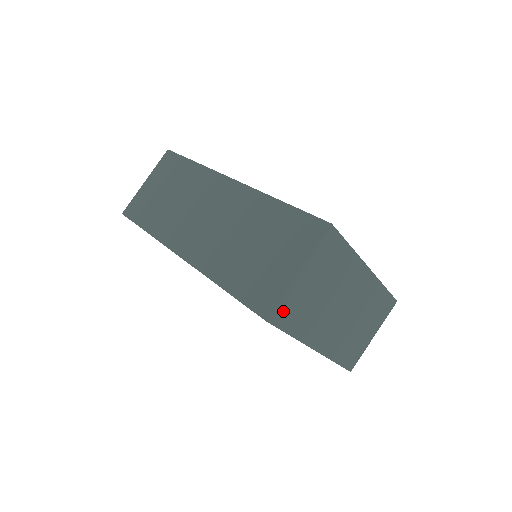
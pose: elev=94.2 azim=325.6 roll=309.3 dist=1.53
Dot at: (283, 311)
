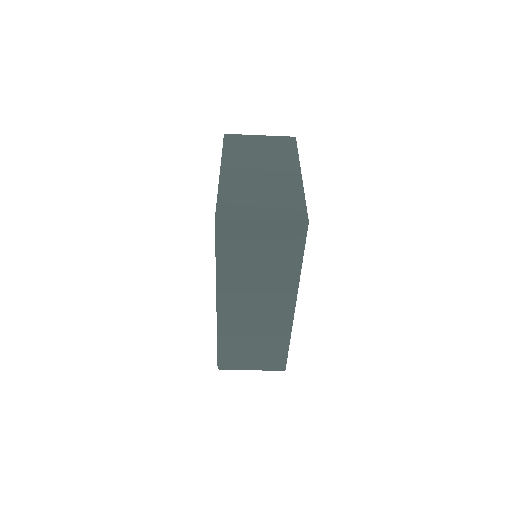
Dot at: occluded
